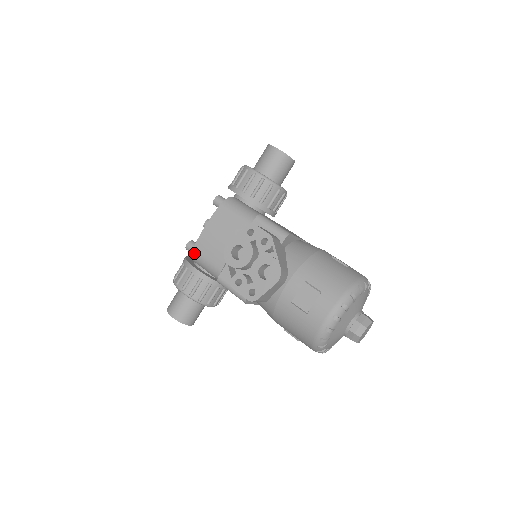
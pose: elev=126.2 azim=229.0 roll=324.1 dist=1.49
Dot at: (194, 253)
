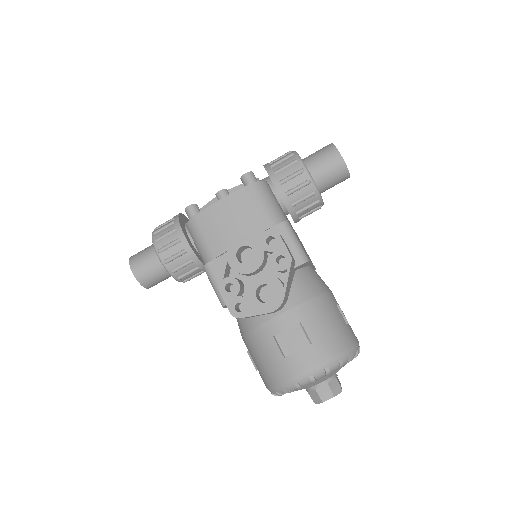
Dot at: (193, 221)
